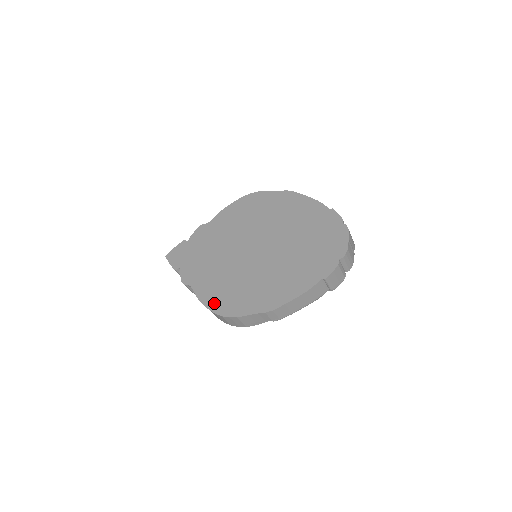
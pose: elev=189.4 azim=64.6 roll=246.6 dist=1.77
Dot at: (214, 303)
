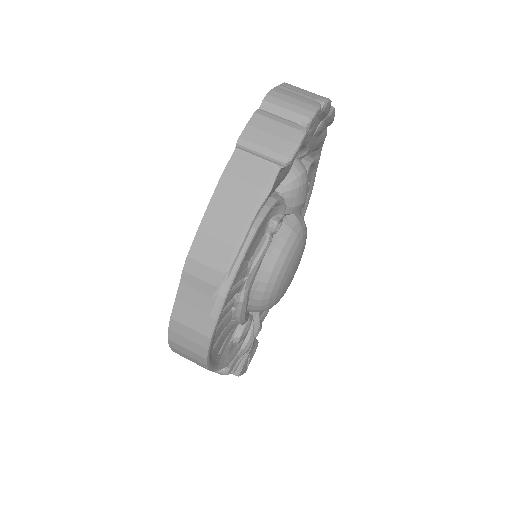
Dot at: occluded
